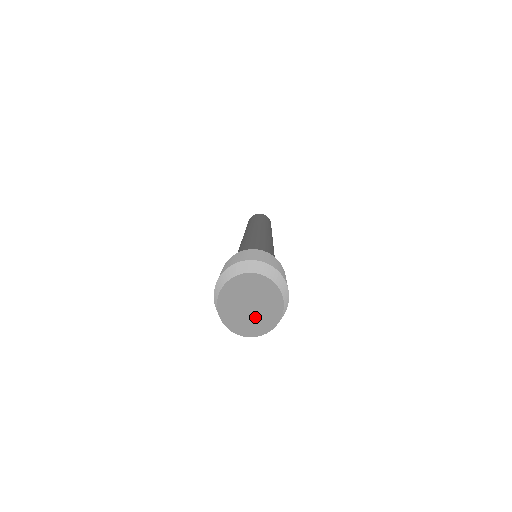
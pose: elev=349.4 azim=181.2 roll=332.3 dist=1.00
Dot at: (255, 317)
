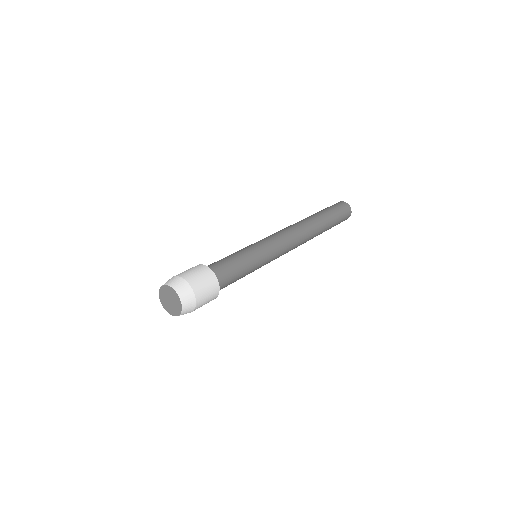
Dot at: (174, 305)
